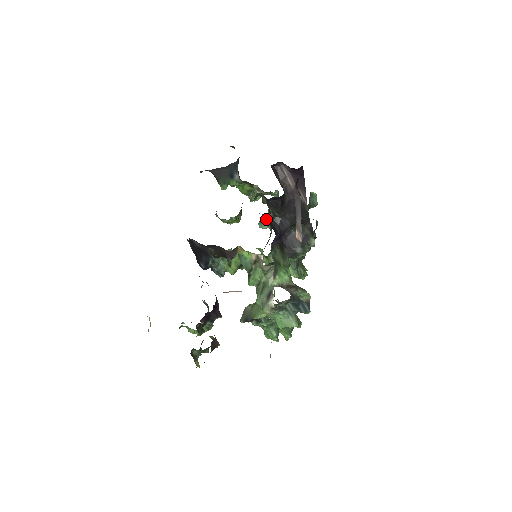
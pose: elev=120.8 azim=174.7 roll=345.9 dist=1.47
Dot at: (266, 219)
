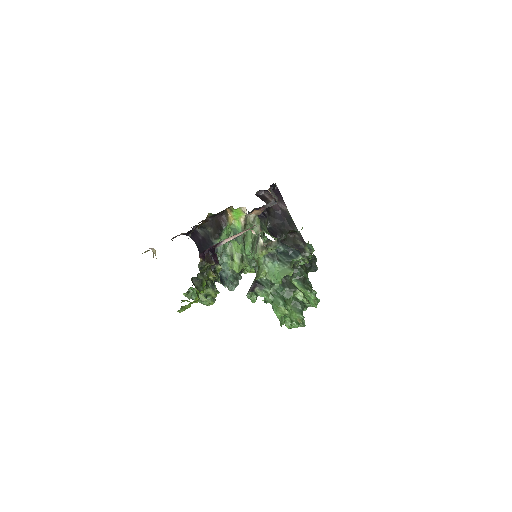
Dot at: occluded
